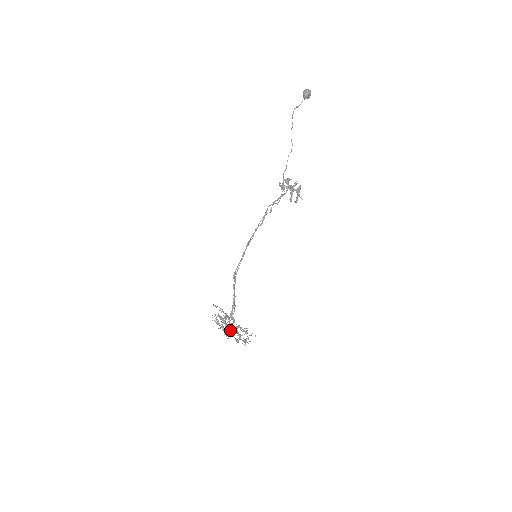
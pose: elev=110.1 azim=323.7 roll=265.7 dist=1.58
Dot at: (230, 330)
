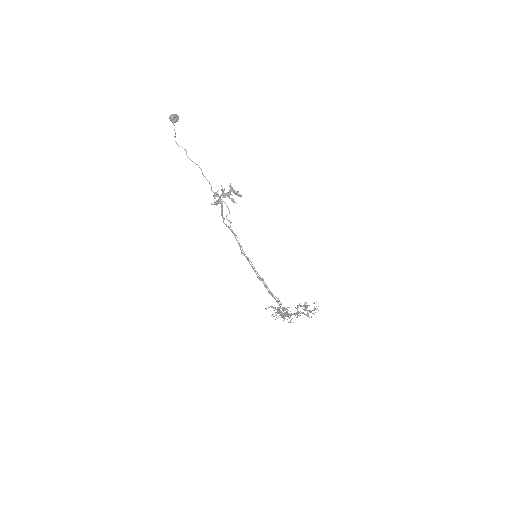
Dot at: occluded
